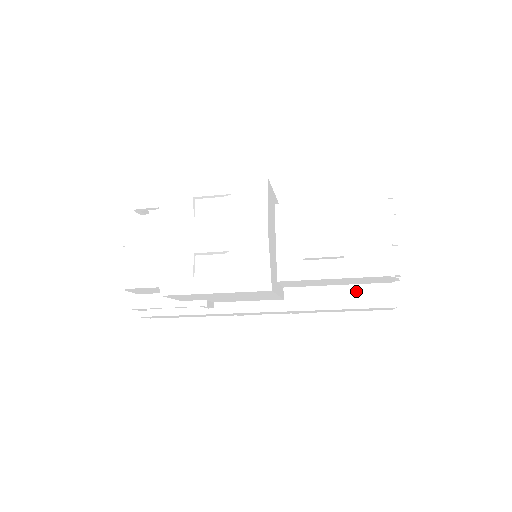
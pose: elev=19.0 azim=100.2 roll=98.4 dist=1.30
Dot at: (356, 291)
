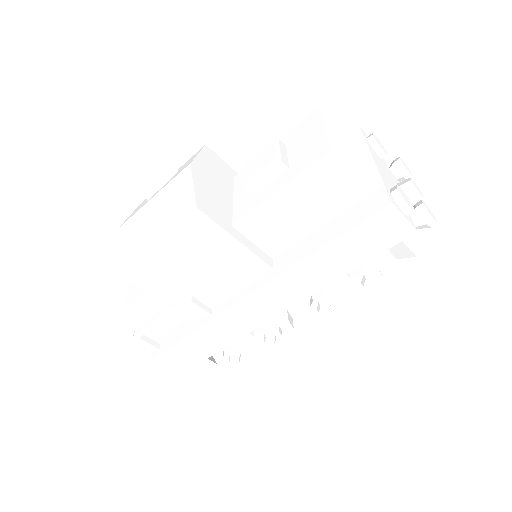
Dot at: (343, 217)
